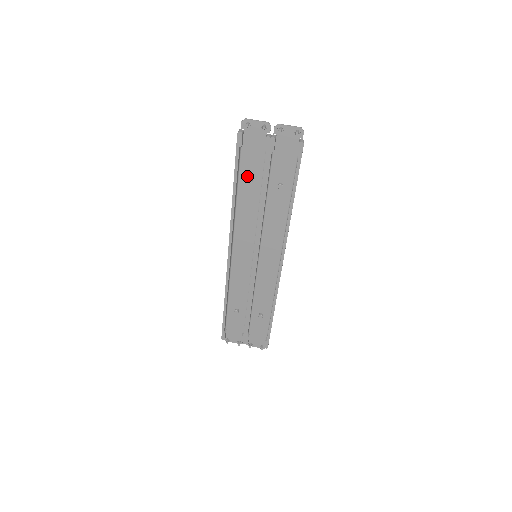
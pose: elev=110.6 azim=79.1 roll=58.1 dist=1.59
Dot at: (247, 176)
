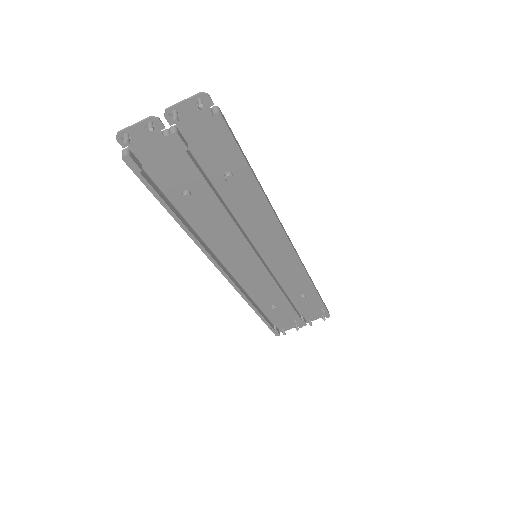
Dot at: (178, 192)
